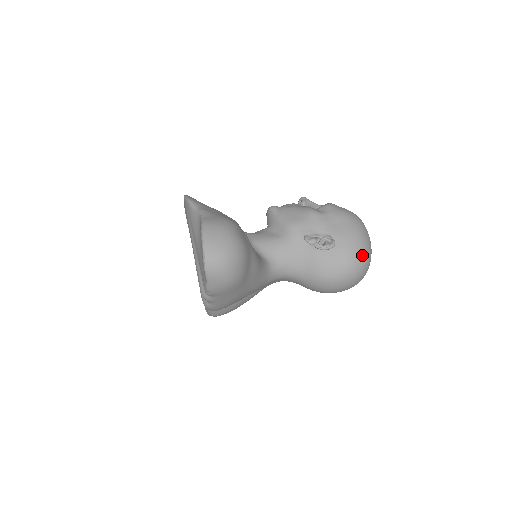
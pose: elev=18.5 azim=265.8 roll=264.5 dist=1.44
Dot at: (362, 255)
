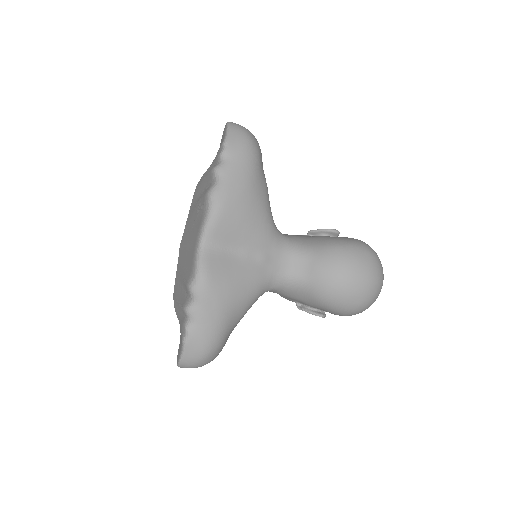
Dot at: occluded
